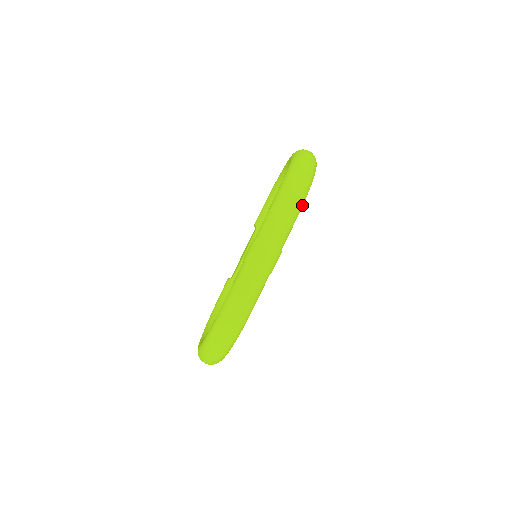
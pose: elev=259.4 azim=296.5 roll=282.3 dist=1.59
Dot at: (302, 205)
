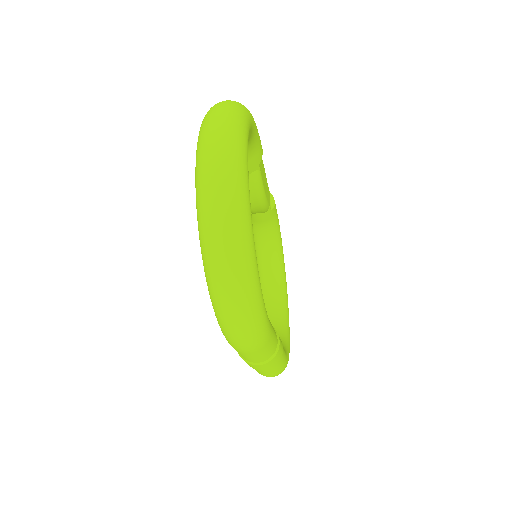
Dot at: (266, 329)
